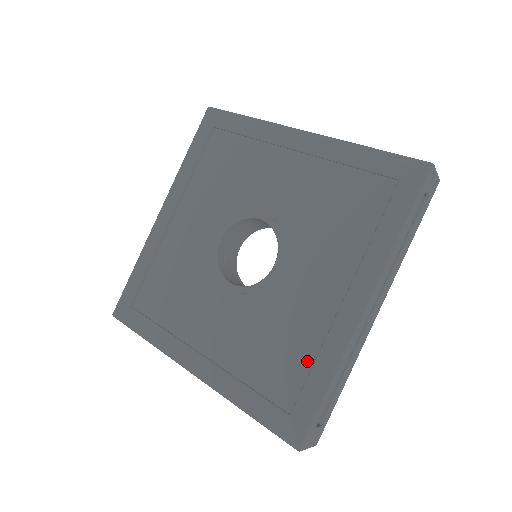
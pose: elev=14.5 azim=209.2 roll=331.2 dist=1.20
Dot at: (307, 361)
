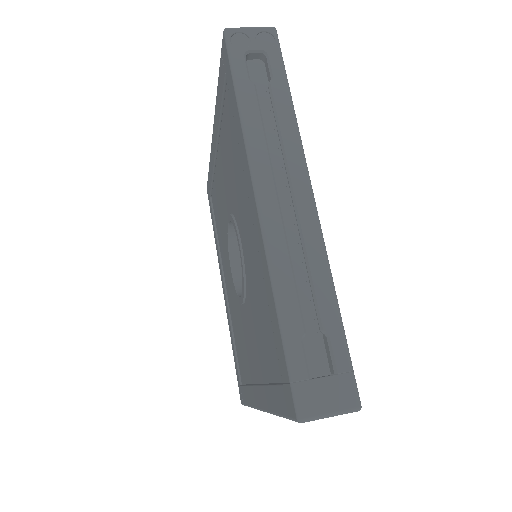
Dot at: (246, 378)
